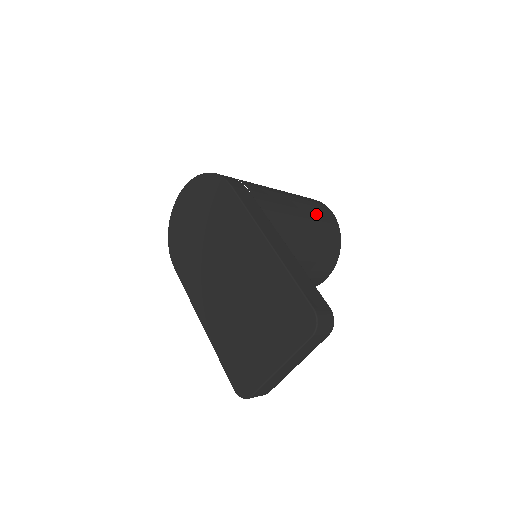
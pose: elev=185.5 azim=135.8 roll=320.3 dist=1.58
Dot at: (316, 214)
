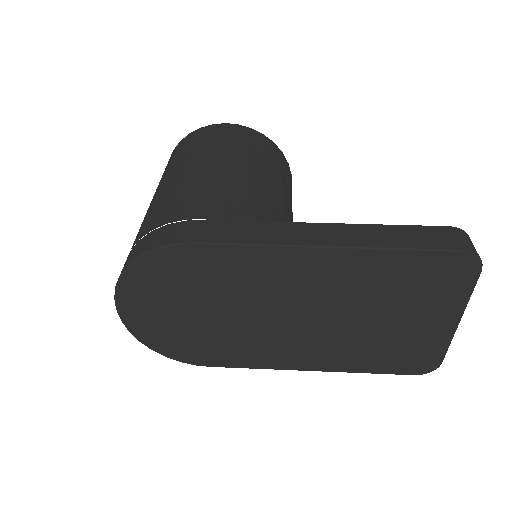
Dot at: (237, 147)
